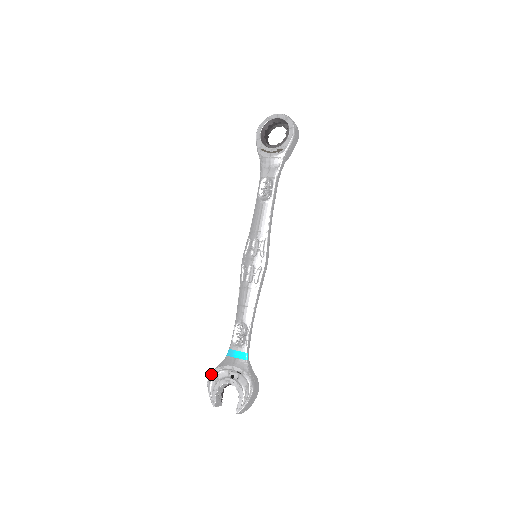
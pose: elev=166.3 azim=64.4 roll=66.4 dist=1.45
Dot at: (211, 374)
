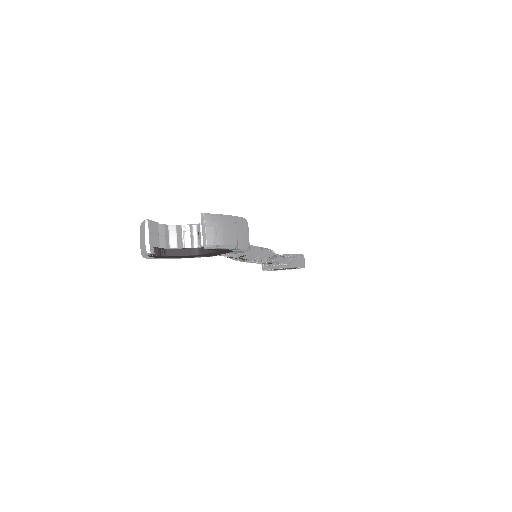
Dot at: occluded
